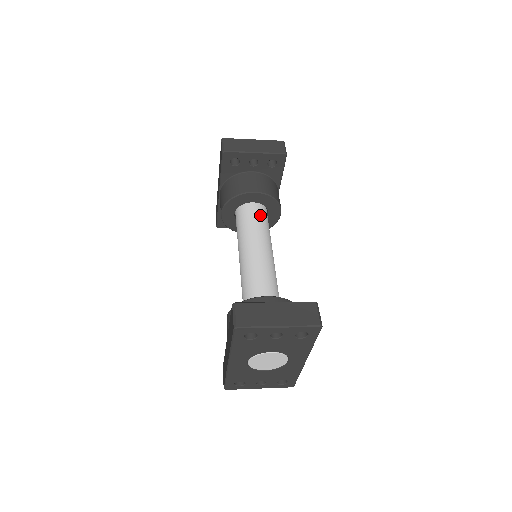
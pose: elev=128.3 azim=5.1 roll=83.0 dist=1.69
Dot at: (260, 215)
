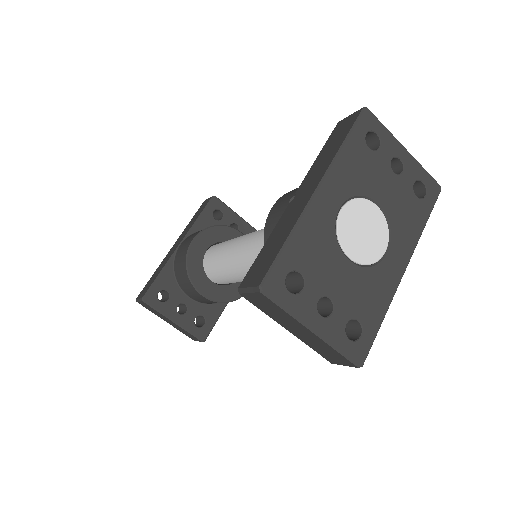
Dot at: occluded
